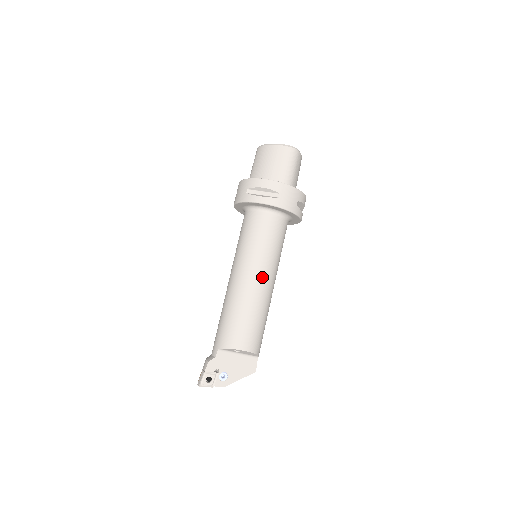
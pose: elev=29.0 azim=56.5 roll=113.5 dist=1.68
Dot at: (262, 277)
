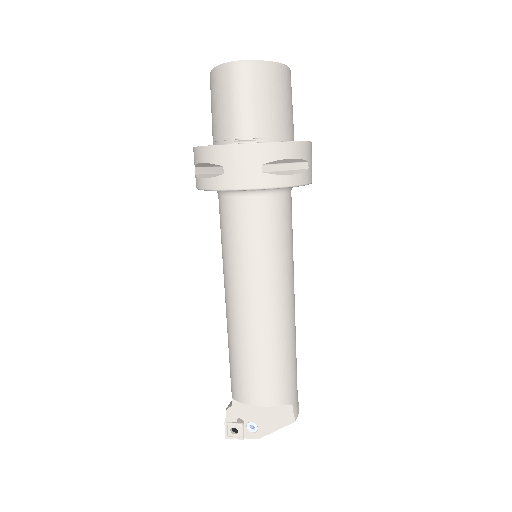
Dot at: (249, 300)
